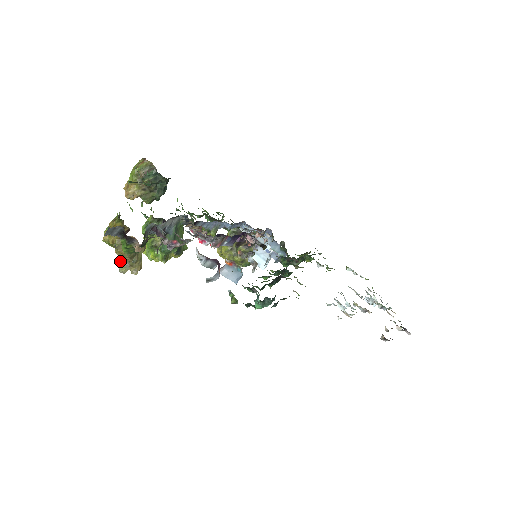
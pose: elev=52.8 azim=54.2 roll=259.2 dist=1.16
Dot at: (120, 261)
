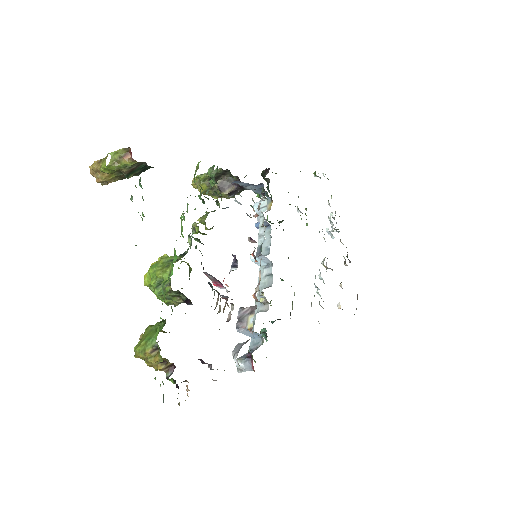
Dot at: occluded
